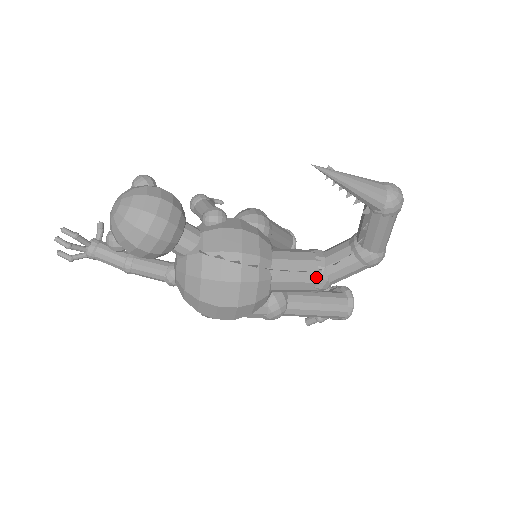
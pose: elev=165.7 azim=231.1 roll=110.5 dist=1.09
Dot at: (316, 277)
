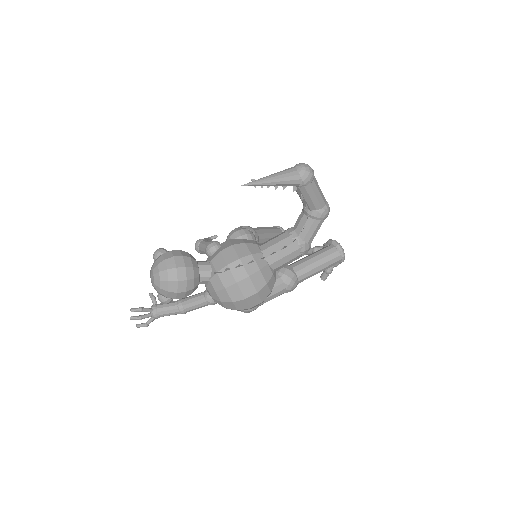
Dot at: (296, 246)
